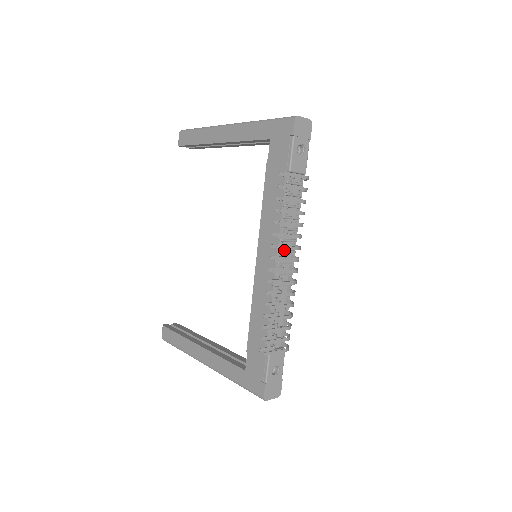
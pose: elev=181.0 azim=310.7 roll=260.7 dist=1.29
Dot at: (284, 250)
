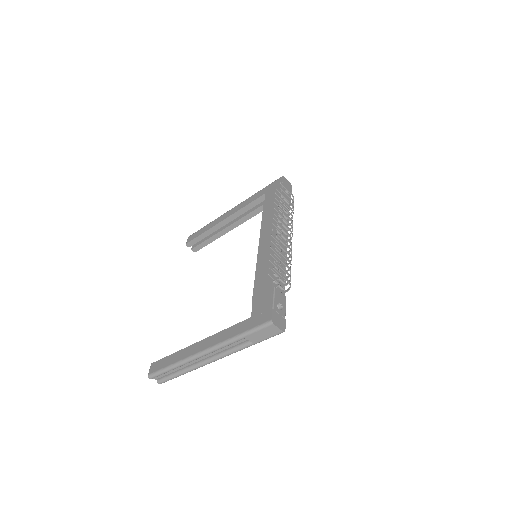
Dot at: occluded
